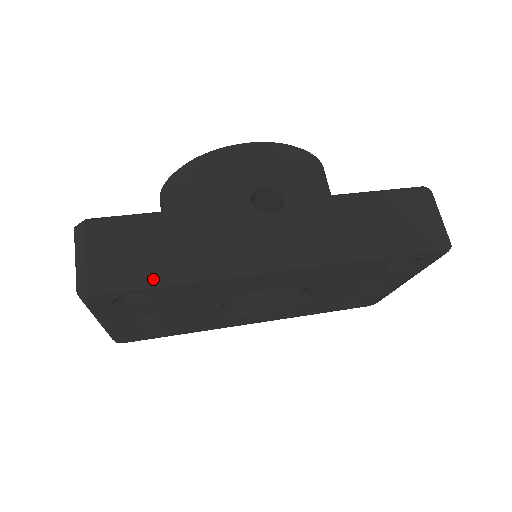
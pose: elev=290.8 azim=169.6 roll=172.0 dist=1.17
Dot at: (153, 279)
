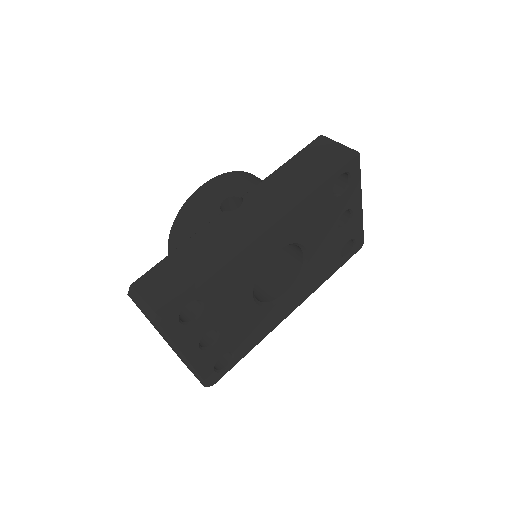
Dot at: (193, 283)
